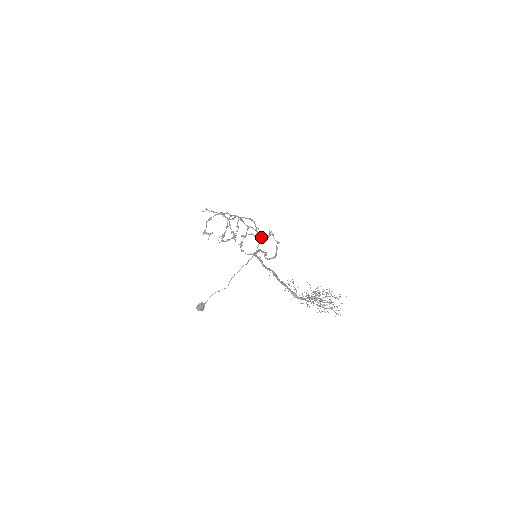
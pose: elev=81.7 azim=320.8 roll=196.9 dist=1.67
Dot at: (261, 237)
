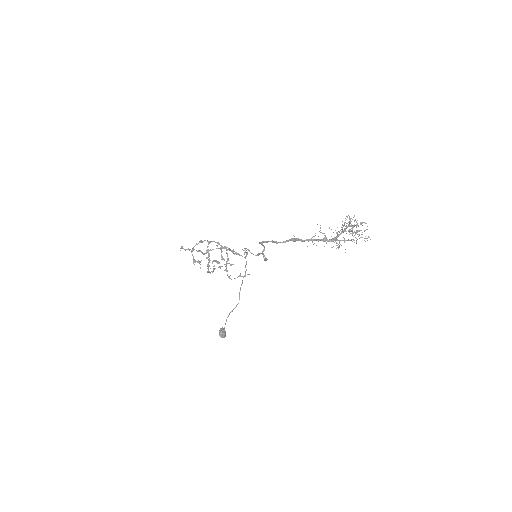
Dot at: (244, 252)
